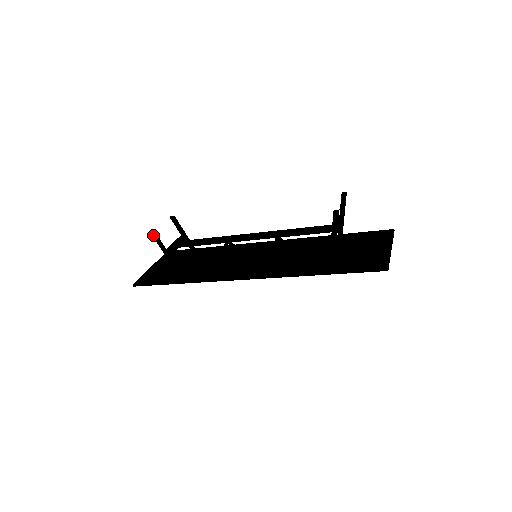
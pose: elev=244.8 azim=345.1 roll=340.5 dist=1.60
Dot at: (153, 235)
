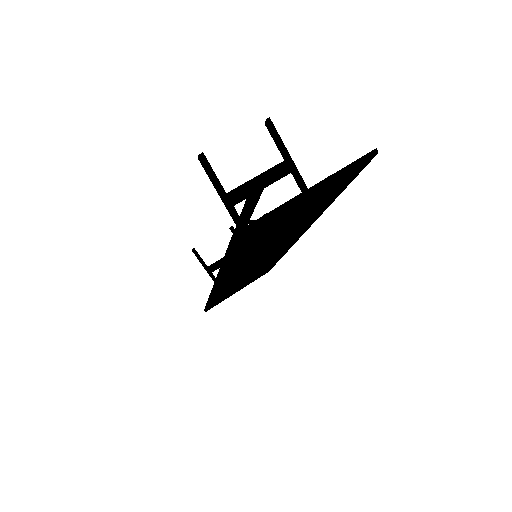
Dot at: (193, 252)
